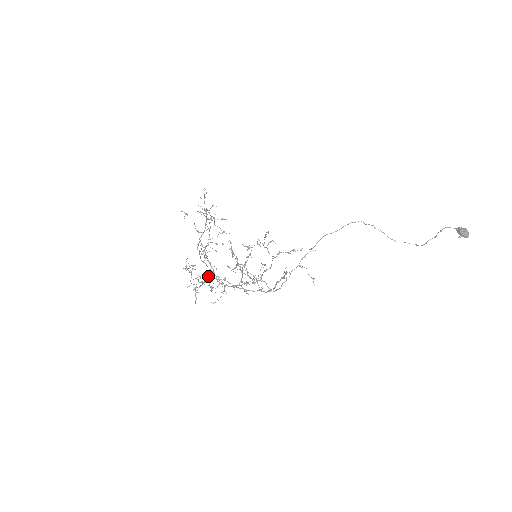
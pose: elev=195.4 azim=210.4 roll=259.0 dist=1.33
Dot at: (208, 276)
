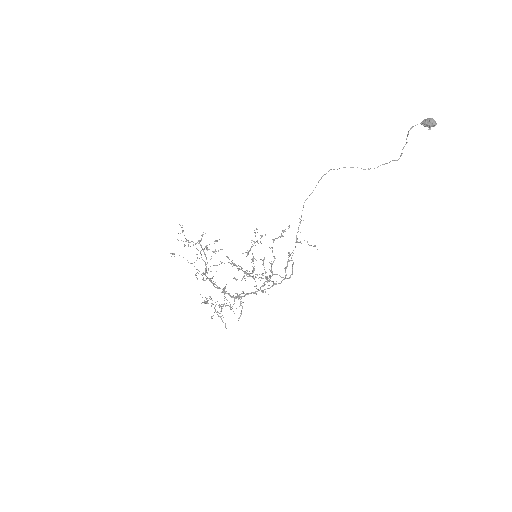
Dot at: (224, 298)
